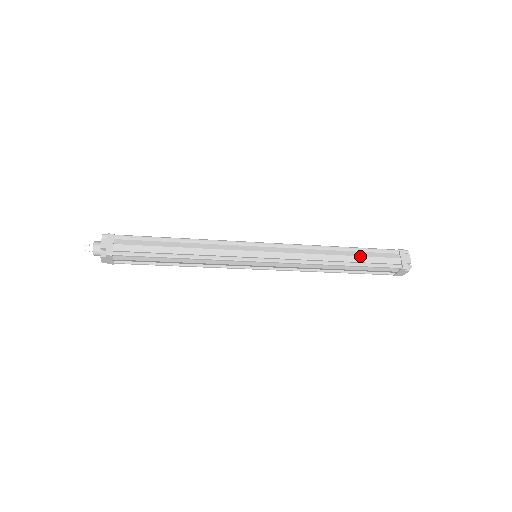
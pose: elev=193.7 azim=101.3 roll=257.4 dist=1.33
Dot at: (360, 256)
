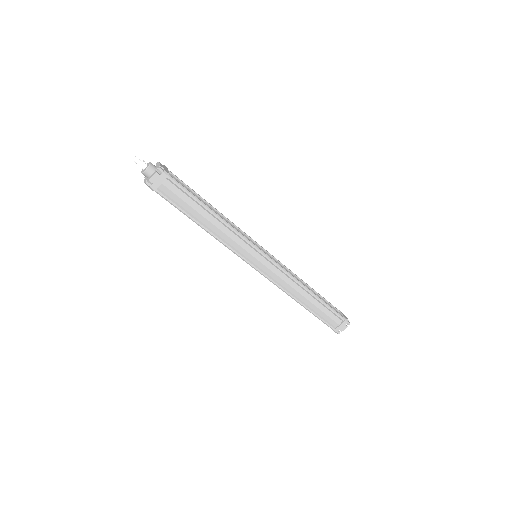
Dot at: occluded
